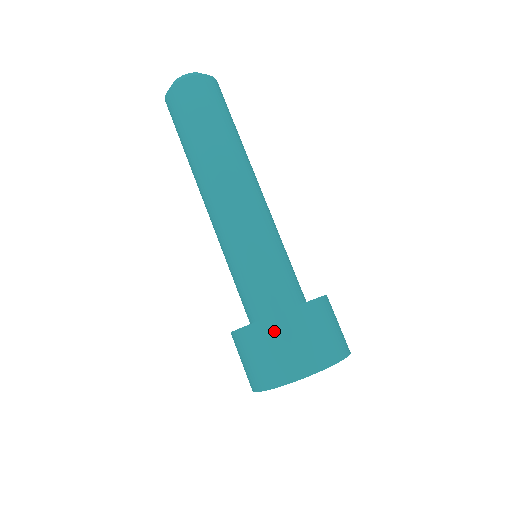
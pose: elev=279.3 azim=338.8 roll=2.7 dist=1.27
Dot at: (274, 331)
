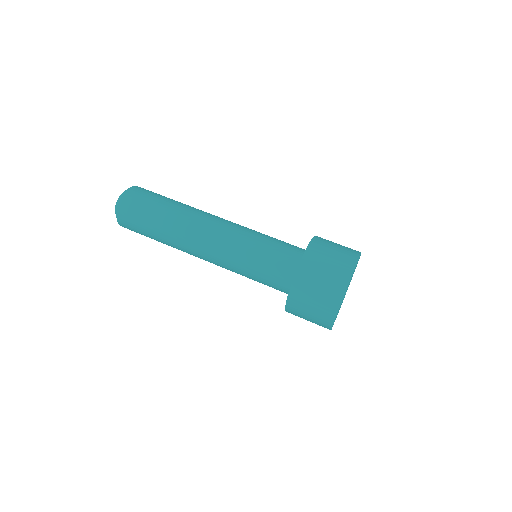
Dot at: (317, 253)
